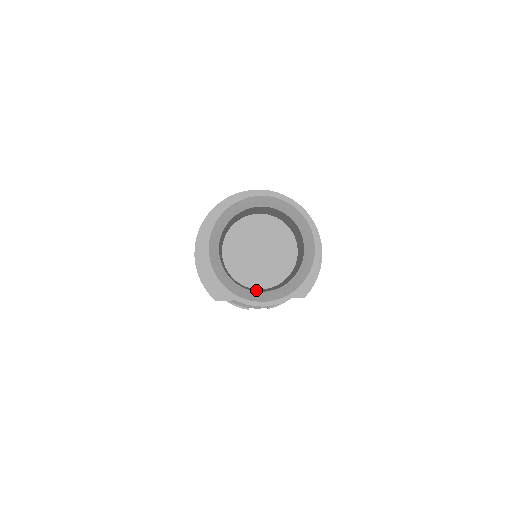
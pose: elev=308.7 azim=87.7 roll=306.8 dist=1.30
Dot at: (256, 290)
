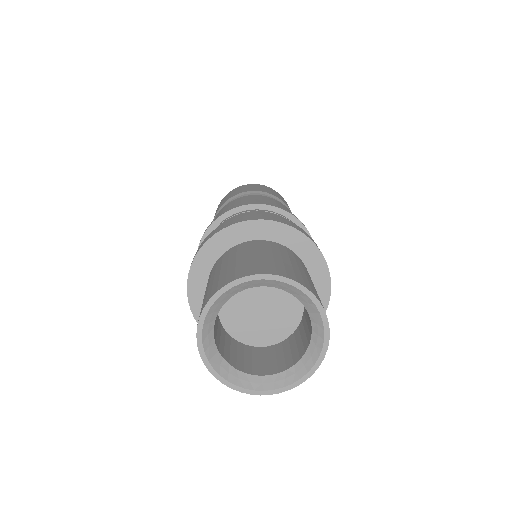
Dot at: (274, 362)
